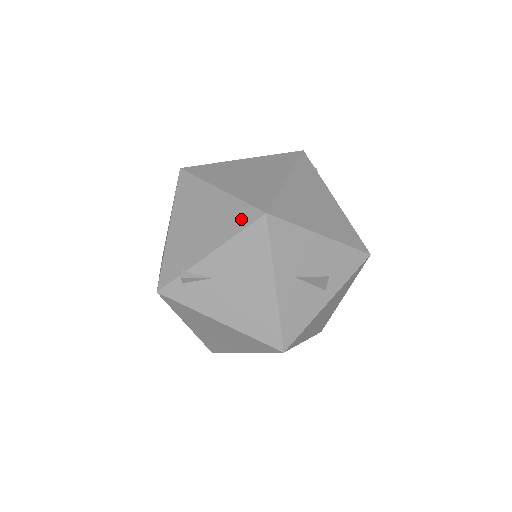
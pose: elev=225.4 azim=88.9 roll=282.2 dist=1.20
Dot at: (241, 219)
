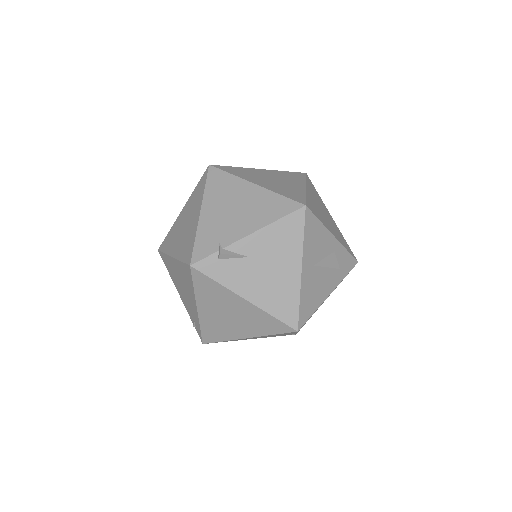
Dot at: (281, 209)
